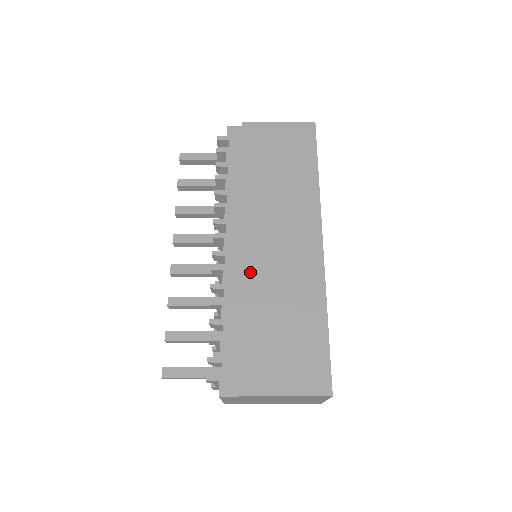
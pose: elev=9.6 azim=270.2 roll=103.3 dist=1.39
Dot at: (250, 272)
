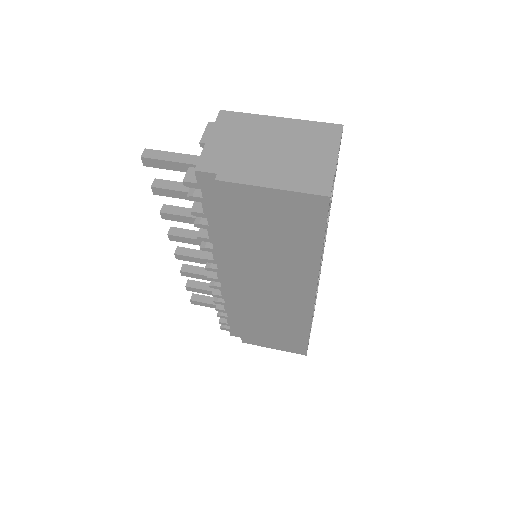
Dot at: (244, 301)
